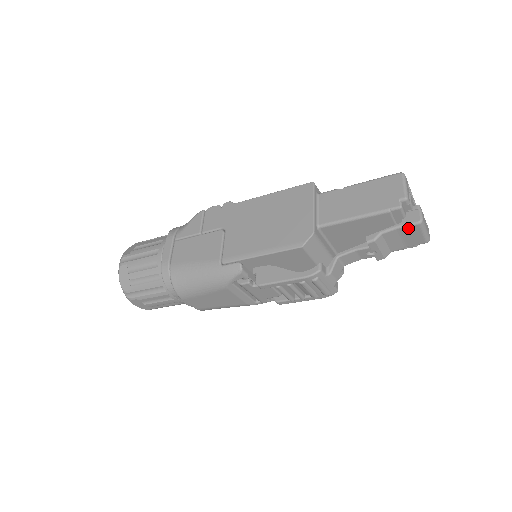
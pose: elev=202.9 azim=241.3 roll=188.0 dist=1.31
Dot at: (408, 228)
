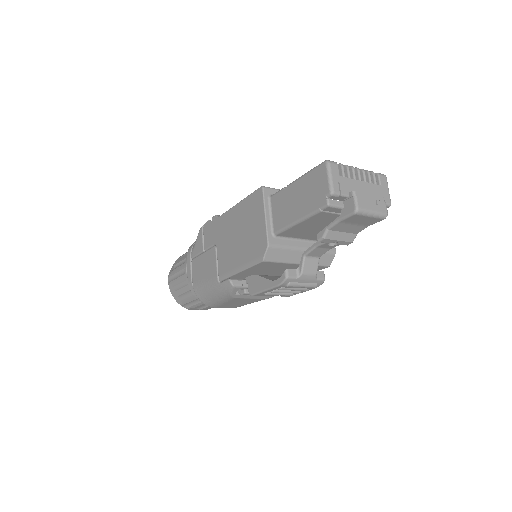
Dot at: (349, 219)
